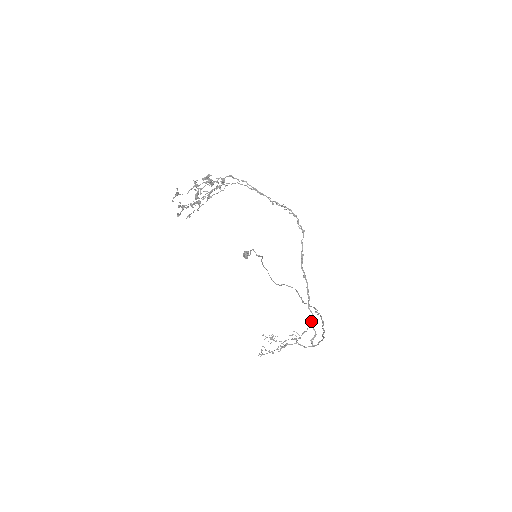
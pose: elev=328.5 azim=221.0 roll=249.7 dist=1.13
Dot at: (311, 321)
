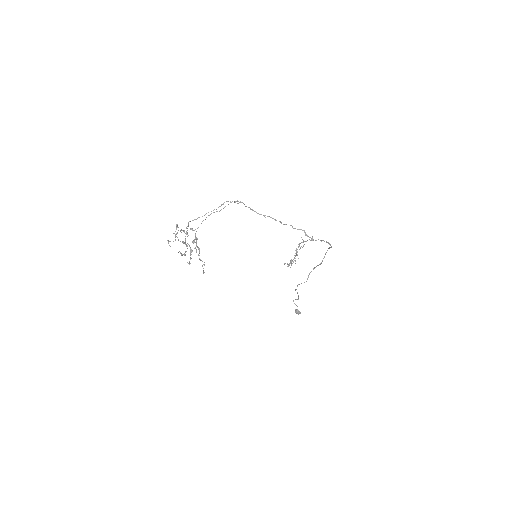
Dot at: (293, 228)
